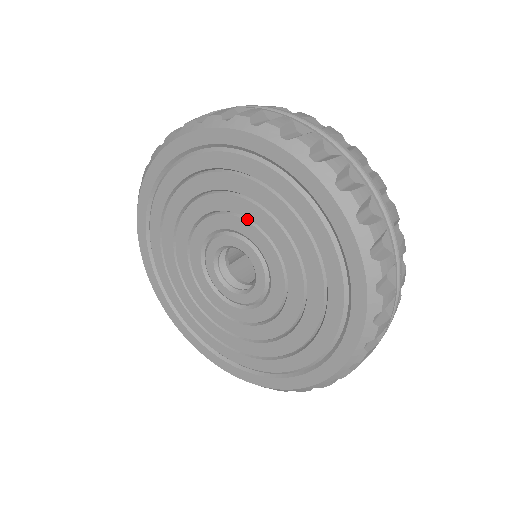
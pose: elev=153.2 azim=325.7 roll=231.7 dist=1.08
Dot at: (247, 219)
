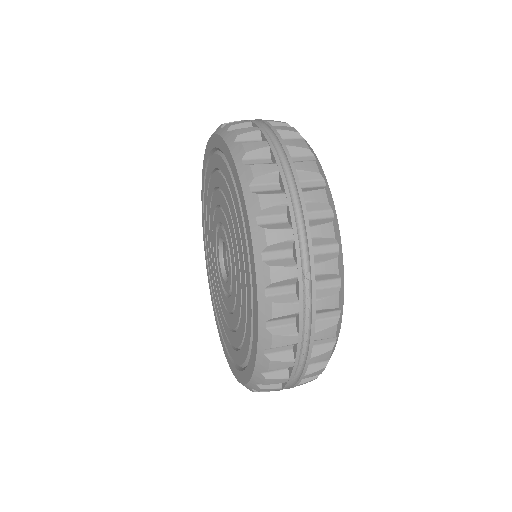
Dot at: (233, 241)
